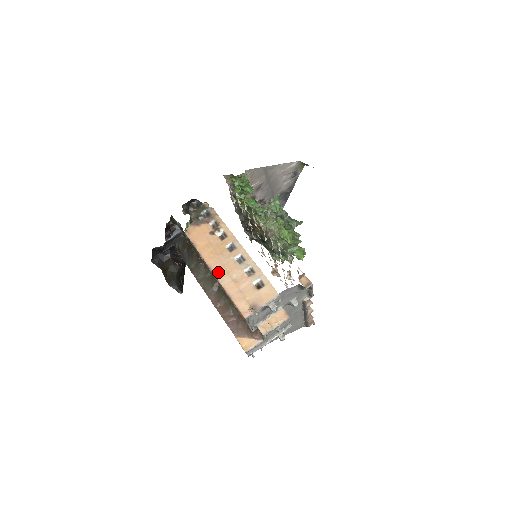
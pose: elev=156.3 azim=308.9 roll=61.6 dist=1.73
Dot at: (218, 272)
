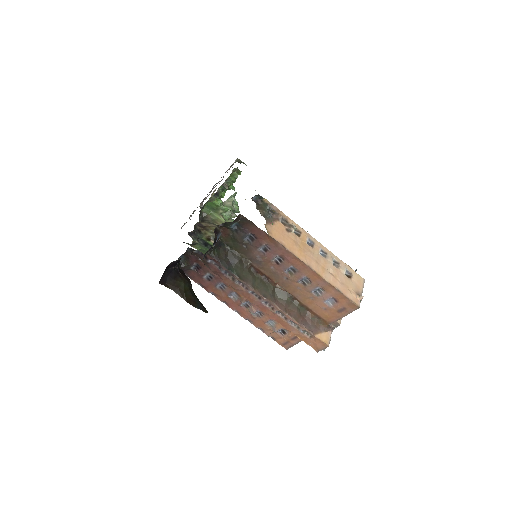
Dot at: (317, 269)
